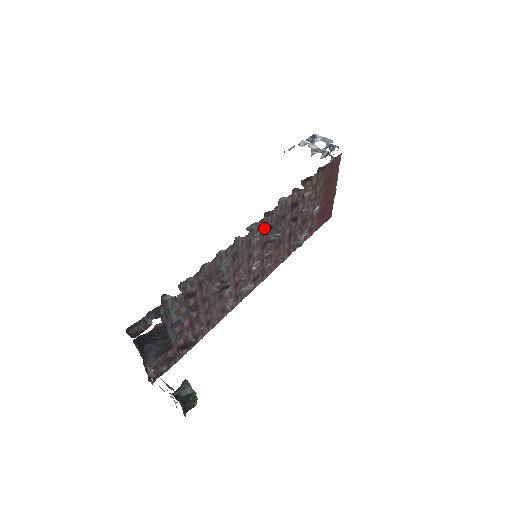
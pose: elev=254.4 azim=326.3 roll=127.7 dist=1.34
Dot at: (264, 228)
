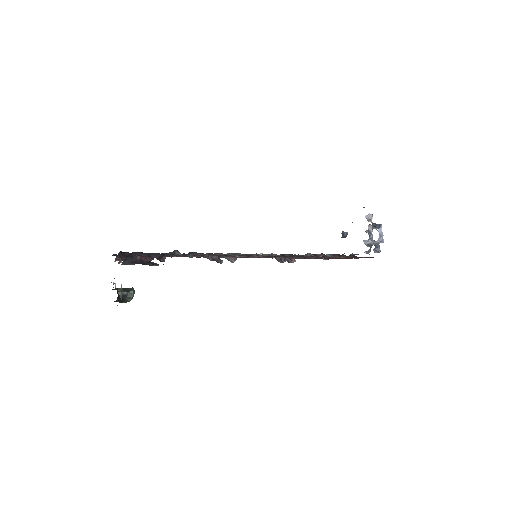
Dot at: (280, 254)
